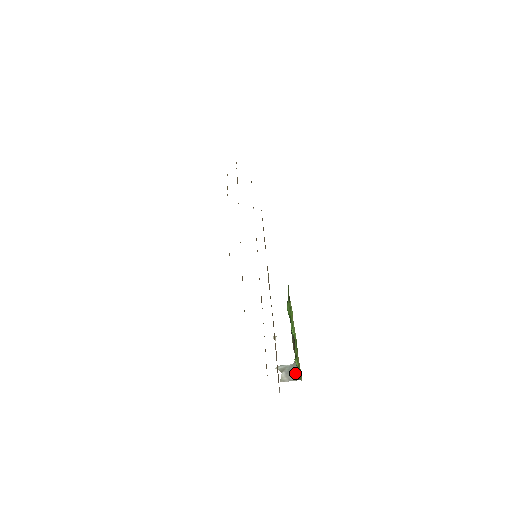
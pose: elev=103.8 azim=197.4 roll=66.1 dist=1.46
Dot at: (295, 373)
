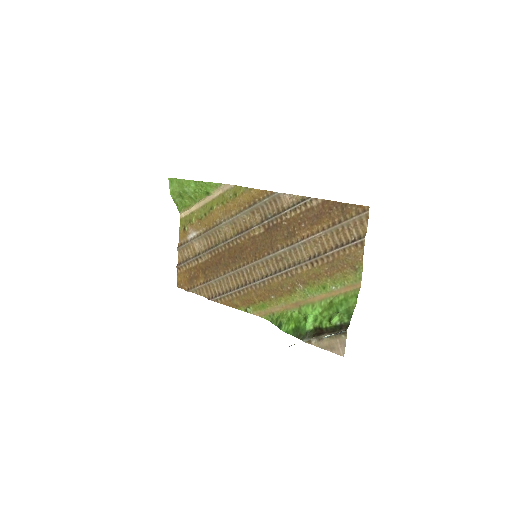
Dot at: occluded
